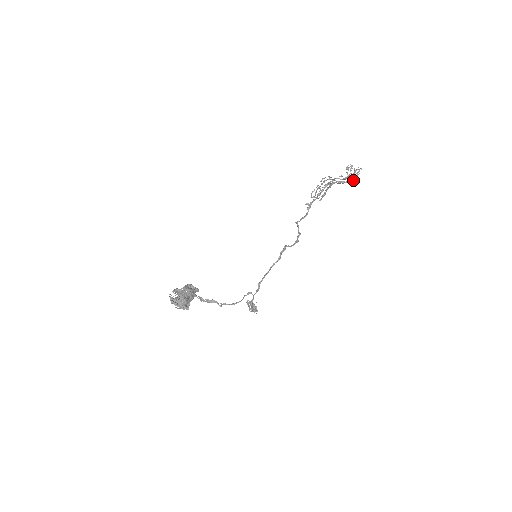
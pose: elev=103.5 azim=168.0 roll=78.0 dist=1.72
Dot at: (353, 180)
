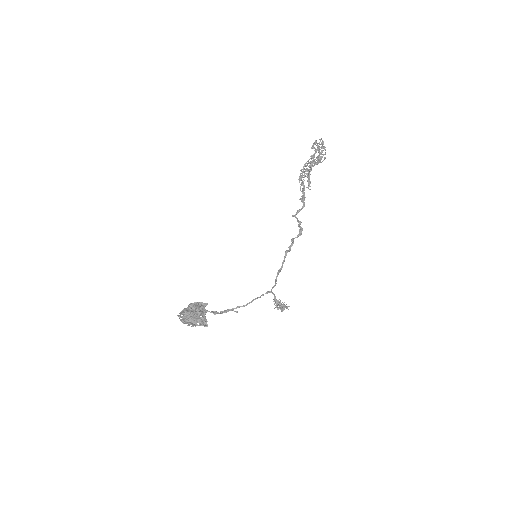
Dot at: (321, 151)
